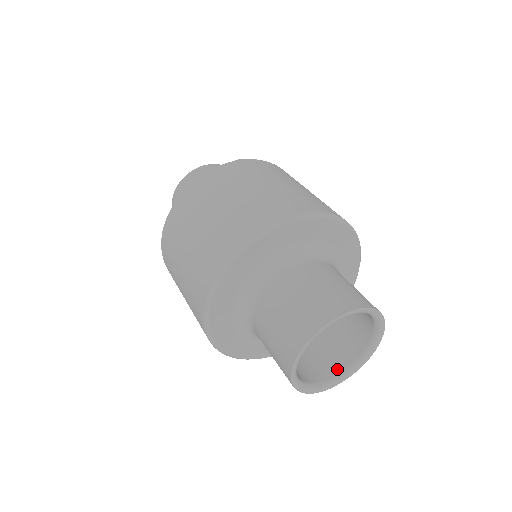
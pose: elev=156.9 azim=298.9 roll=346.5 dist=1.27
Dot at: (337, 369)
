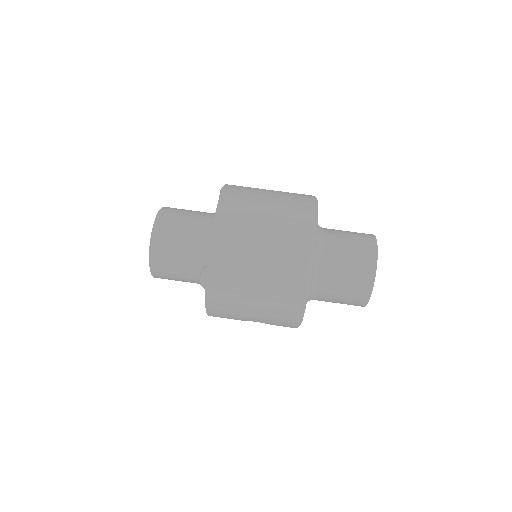
Dot at: occluded
